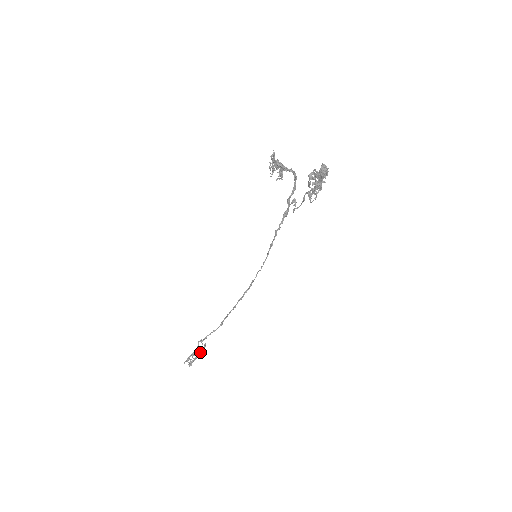
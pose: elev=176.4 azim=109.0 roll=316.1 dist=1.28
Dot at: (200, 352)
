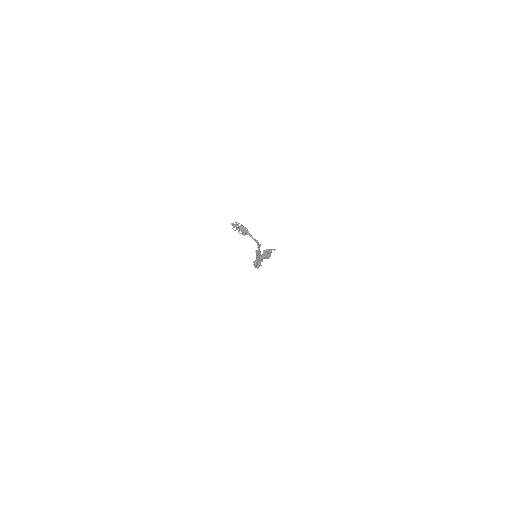
Dot at: occluded
